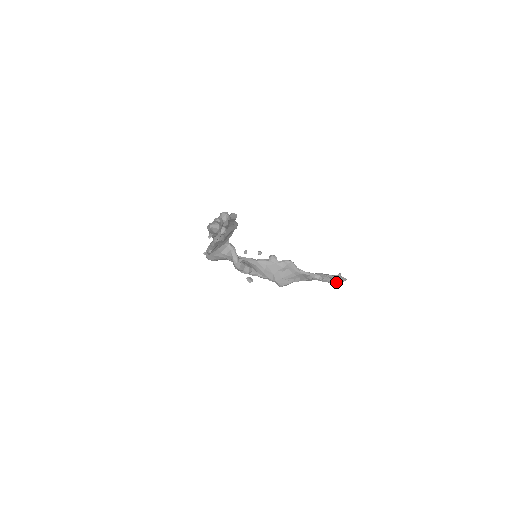
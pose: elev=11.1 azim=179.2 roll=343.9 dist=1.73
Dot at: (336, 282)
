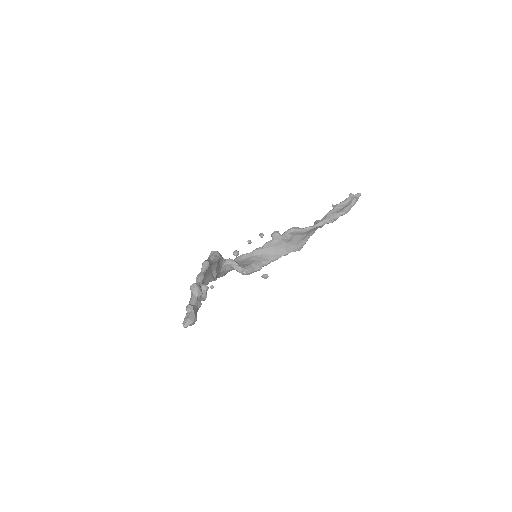
Dot at: (350, 208)
